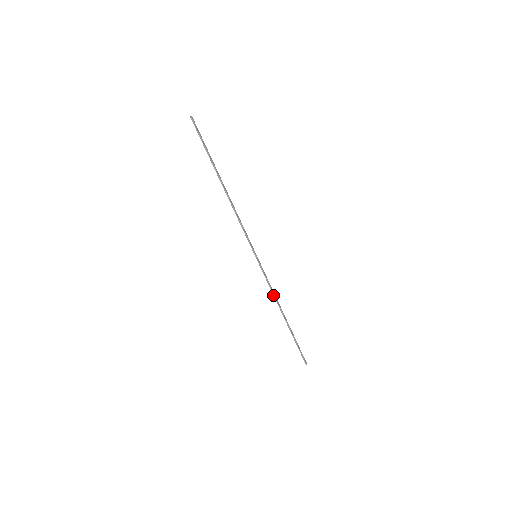
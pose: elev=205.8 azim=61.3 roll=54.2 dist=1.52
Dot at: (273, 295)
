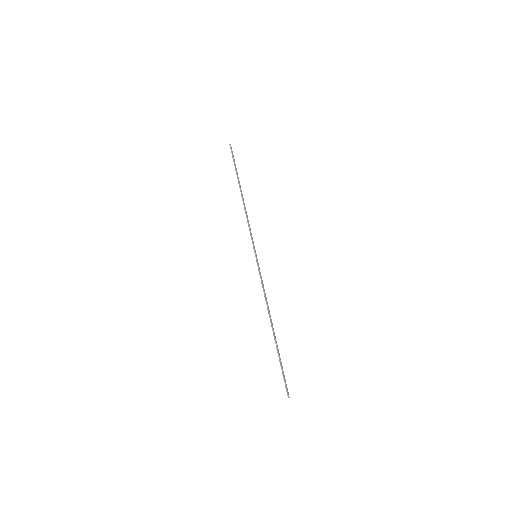
Dot at: (265, 299)
